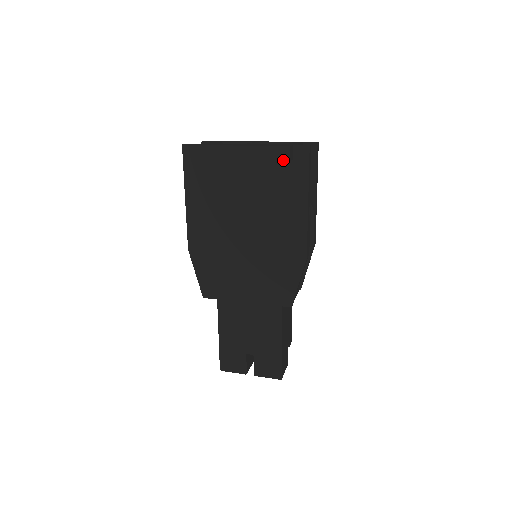
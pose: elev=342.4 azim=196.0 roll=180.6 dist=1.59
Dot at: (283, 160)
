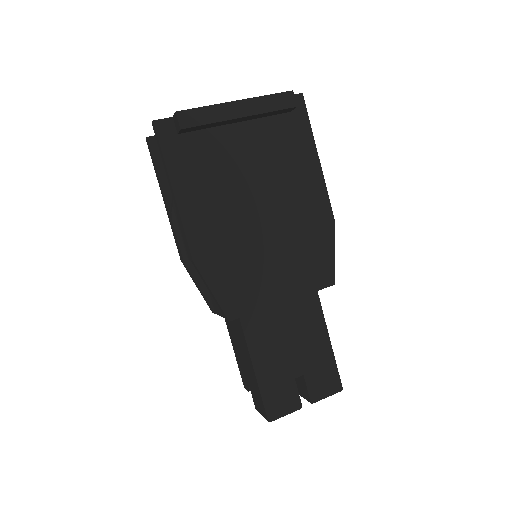
Dot at: (290, 107)
